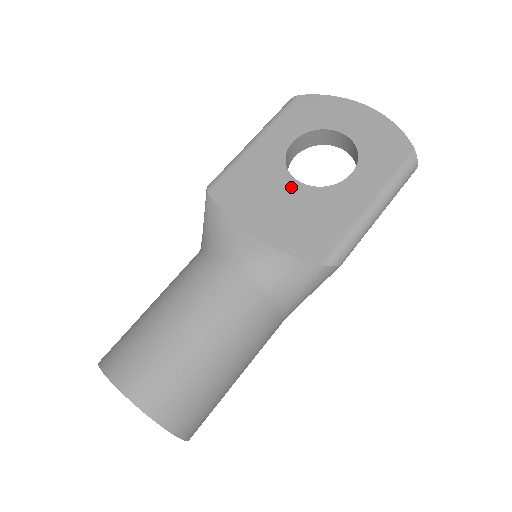
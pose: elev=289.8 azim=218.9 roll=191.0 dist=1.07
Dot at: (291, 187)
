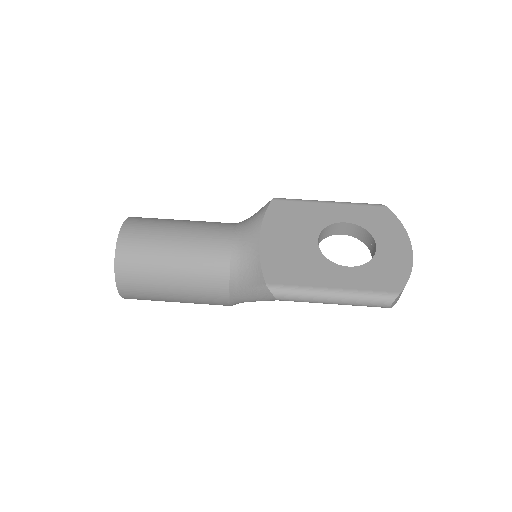
Dot at: (310, 239)
